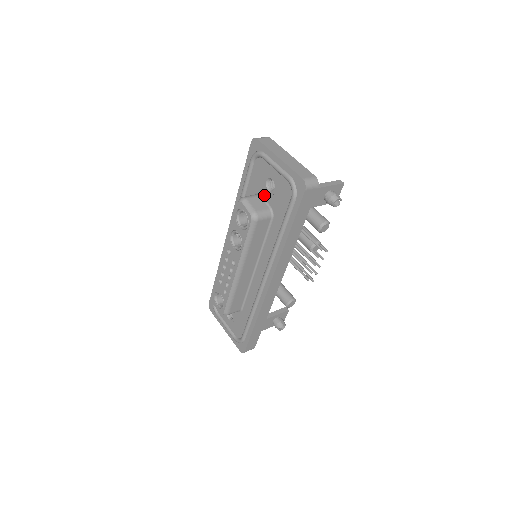
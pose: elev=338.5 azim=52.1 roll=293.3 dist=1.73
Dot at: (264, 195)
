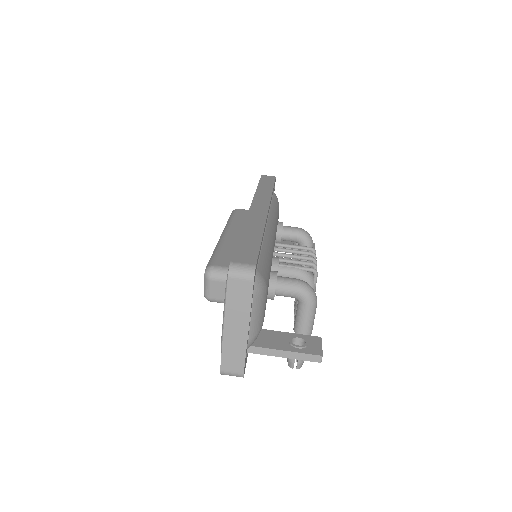
Dot at: occluded
